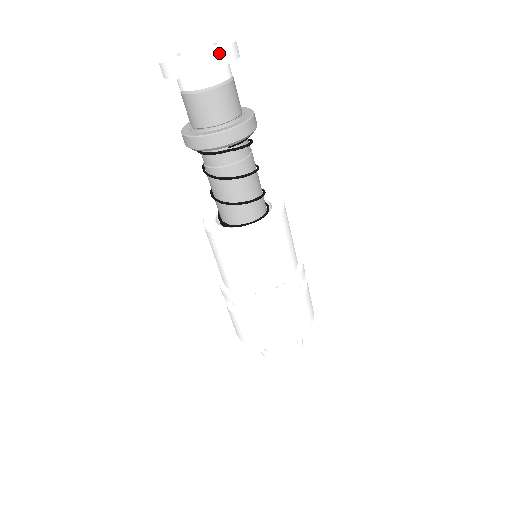
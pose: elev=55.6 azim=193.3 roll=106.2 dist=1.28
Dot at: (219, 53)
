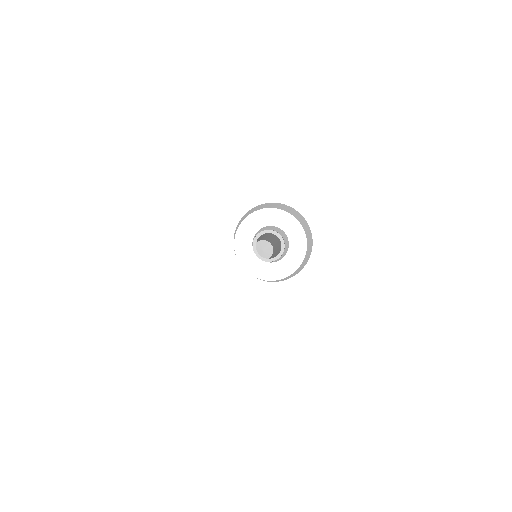
Dot at: (266, 318)
